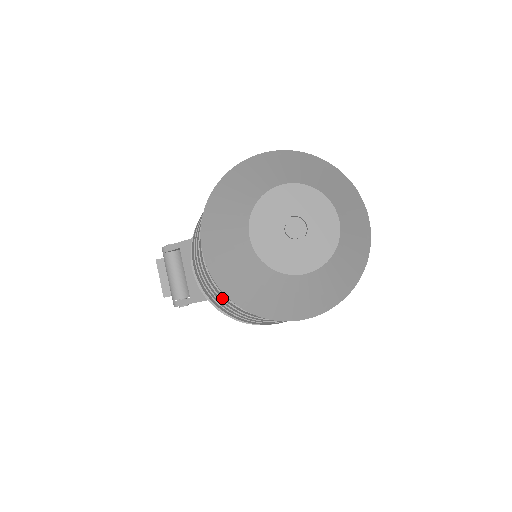
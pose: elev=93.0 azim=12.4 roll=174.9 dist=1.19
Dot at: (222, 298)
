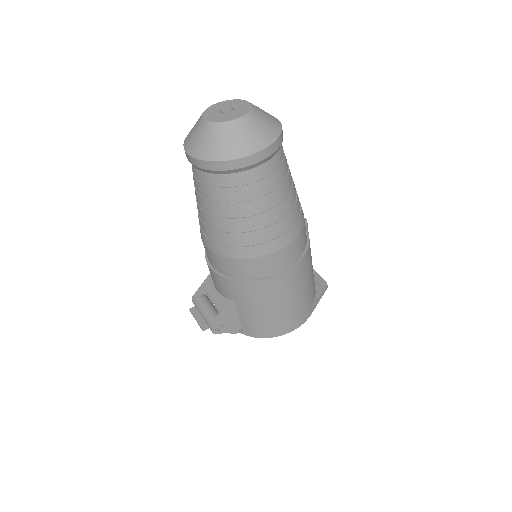
Dot at: (220, 217)
